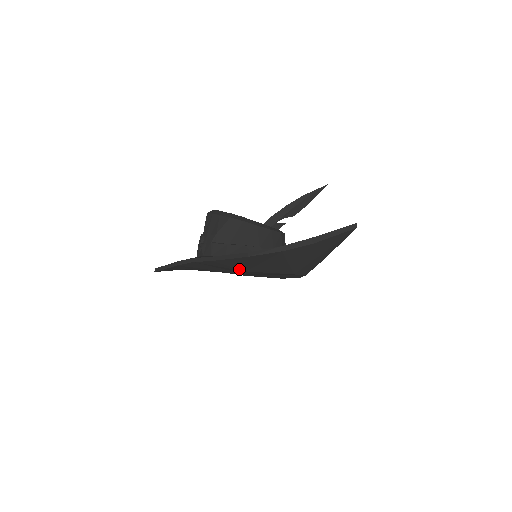
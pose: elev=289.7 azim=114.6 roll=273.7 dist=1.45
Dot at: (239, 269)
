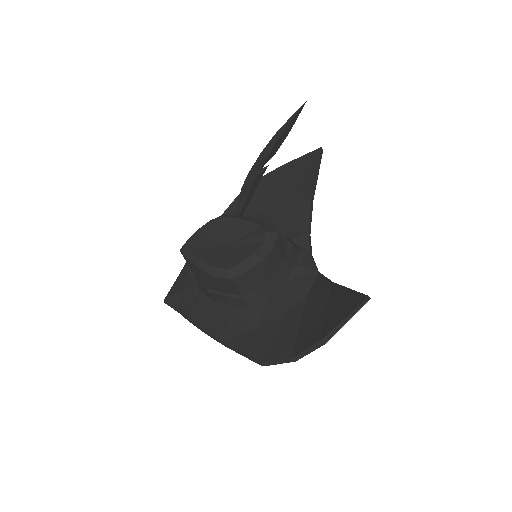
Dot at: occluded
